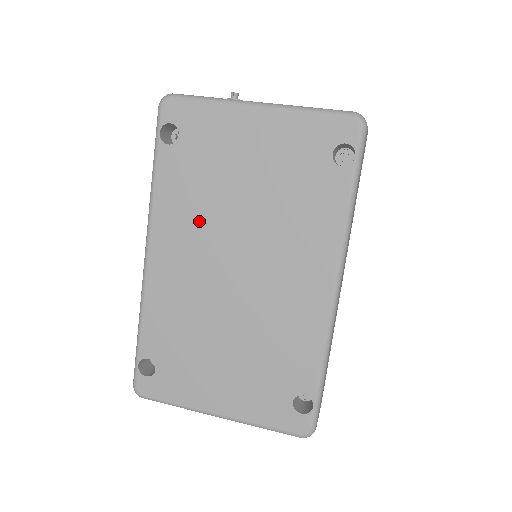
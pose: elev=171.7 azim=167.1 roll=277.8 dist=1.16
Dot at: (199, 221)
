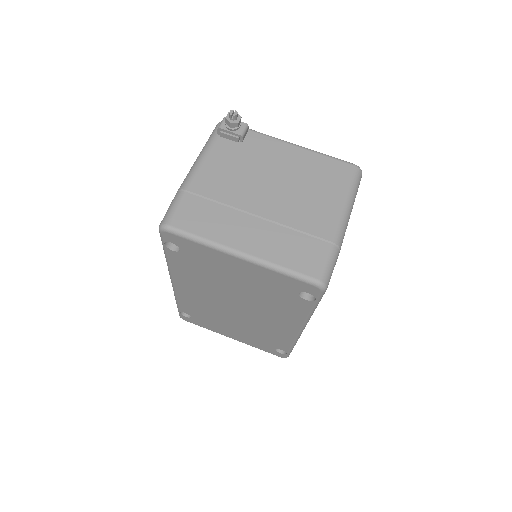
Dot at: (205, 285)
